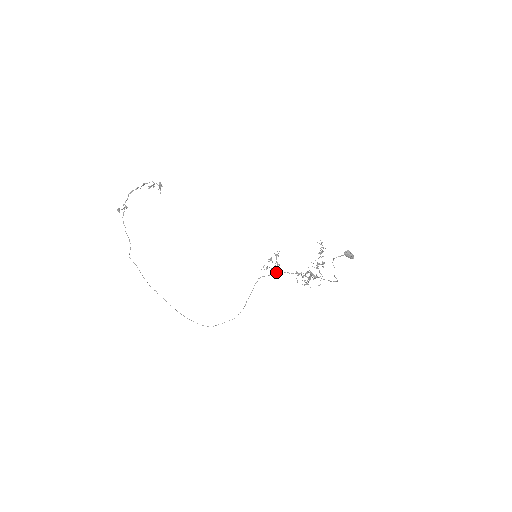
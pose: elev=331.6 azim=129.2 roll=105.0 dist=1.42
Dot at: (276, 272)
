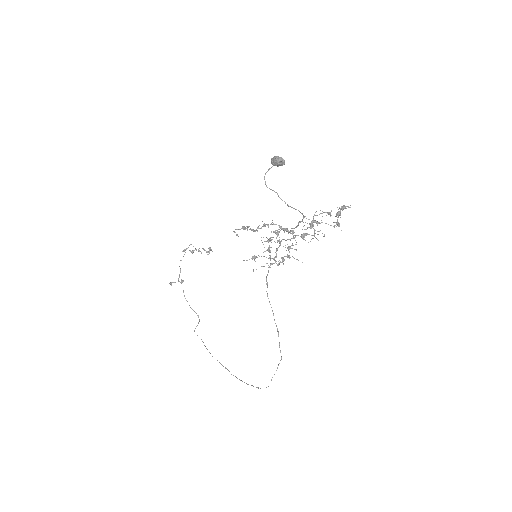
Dot at: (278, 263)
